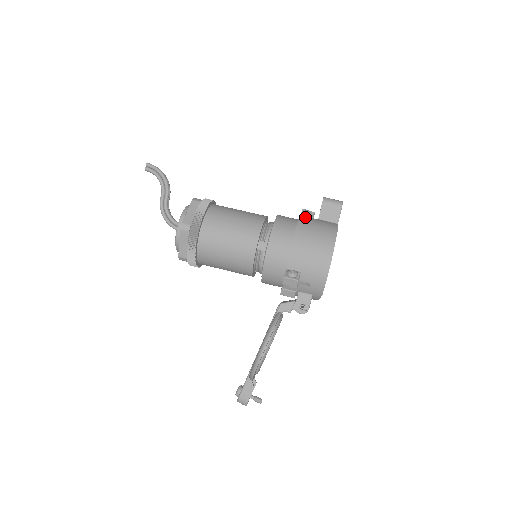
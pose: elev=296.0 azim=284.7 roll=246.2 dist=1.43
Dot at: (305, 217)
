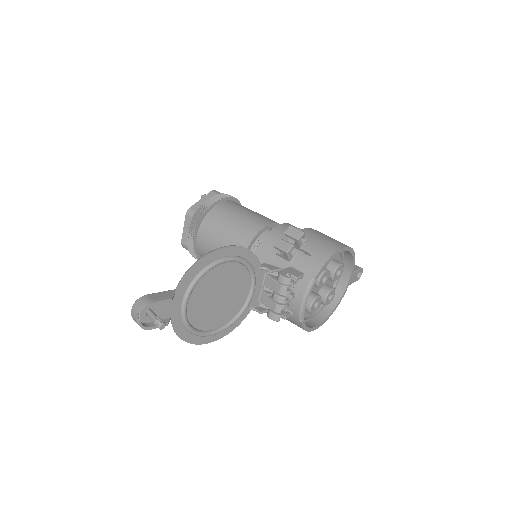
Dot at: occluded
